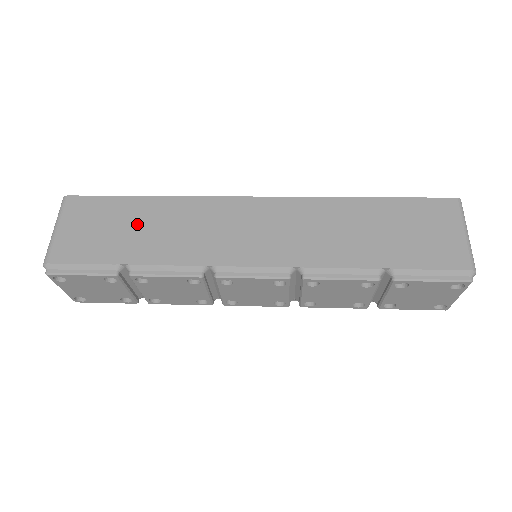
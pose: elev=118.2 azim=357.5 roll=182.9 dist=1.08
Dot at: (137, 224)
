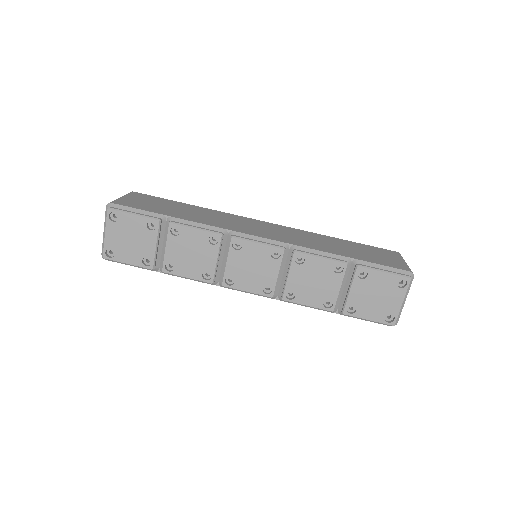
Dot at: (180, 209)
